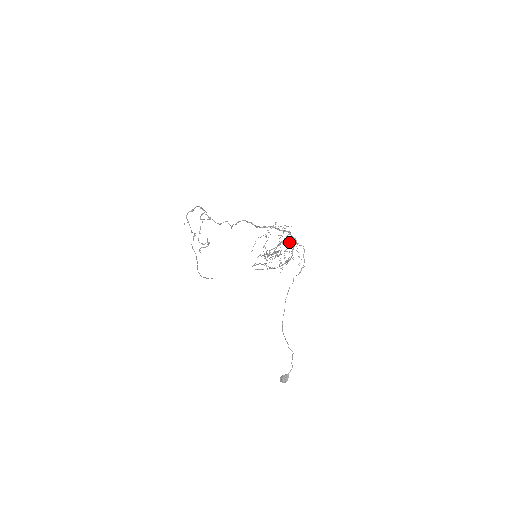
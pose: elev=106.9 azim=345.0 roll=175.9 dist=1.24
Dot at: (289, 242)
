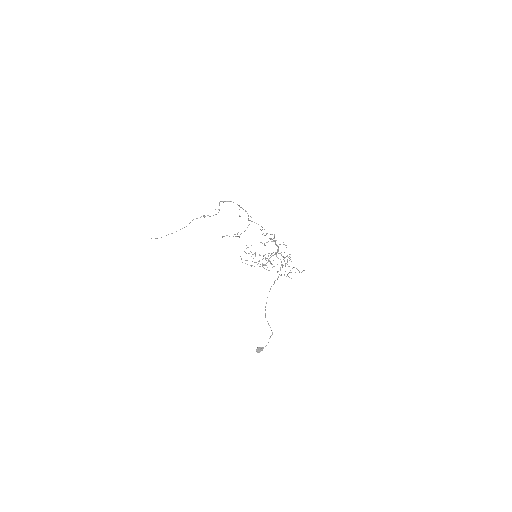
Dot at: (284, 257)
